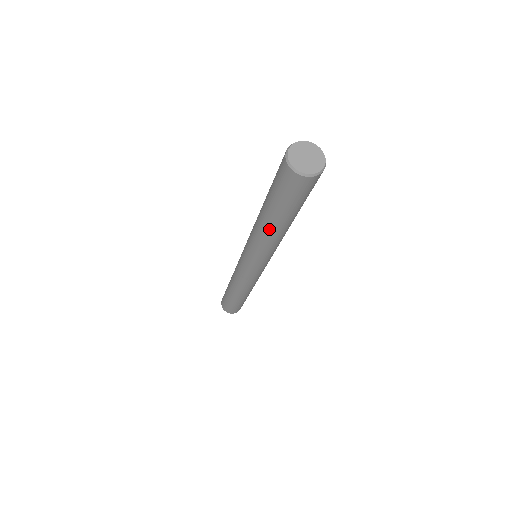
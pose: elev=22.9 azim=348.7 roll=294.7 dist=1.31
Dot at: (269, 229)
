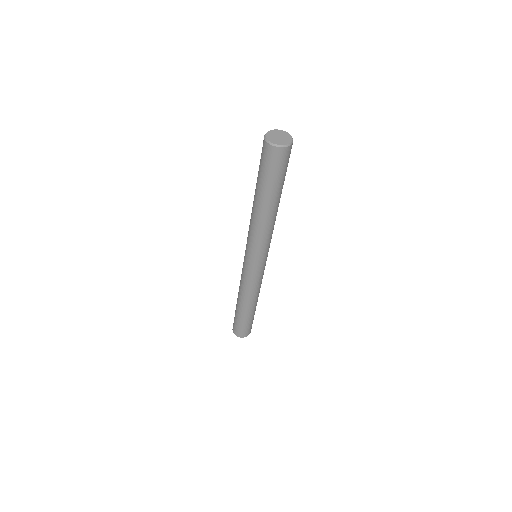
Dot at: (254, 203)
